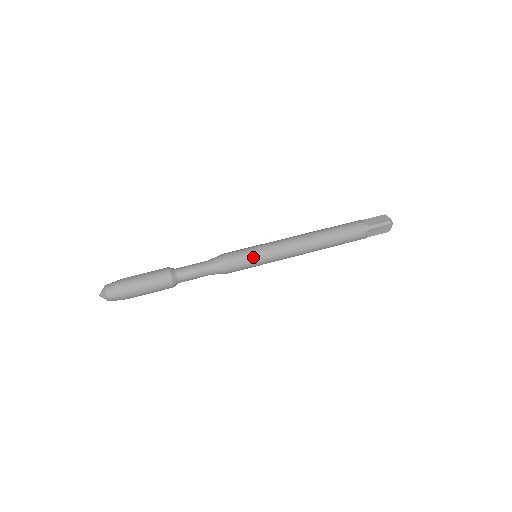
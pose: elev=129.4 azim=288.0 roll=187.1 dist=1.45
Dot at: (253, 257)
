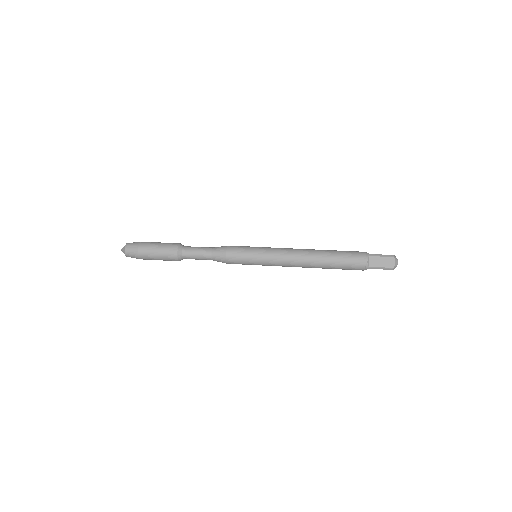
Dot at: (251, 249)
